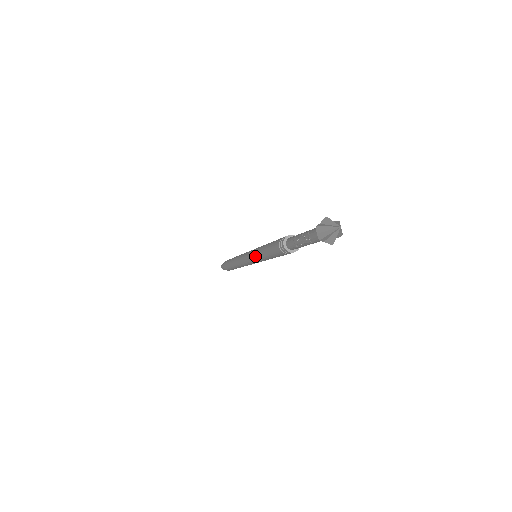
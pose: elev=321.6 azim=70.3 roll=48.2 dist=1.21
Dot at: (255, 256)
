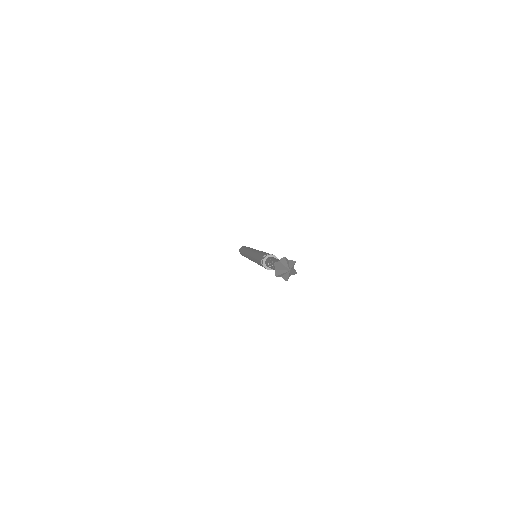
Dot at: (252, 258)
